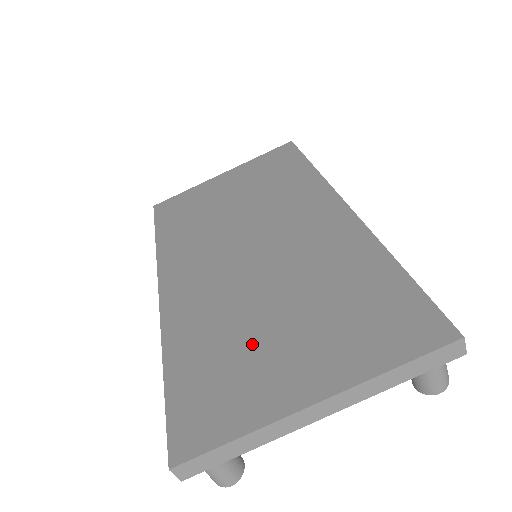
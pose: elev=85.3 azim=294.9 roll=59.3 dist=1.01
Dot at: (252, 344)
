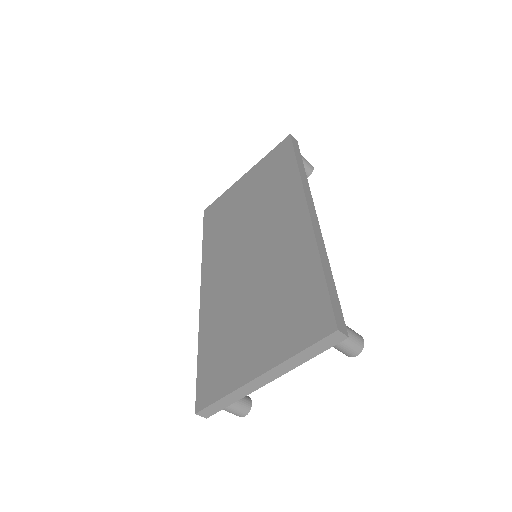
Dot at: (239, 333)
